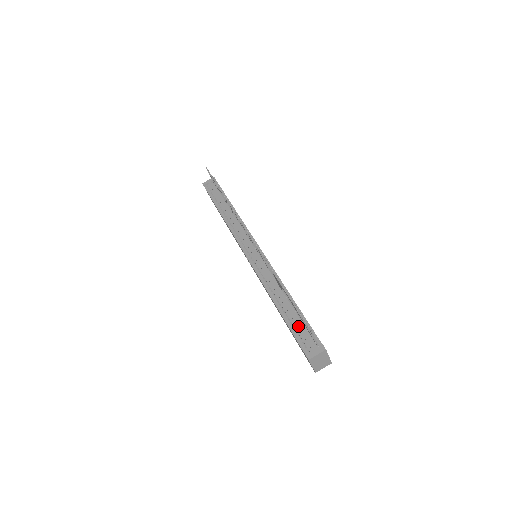
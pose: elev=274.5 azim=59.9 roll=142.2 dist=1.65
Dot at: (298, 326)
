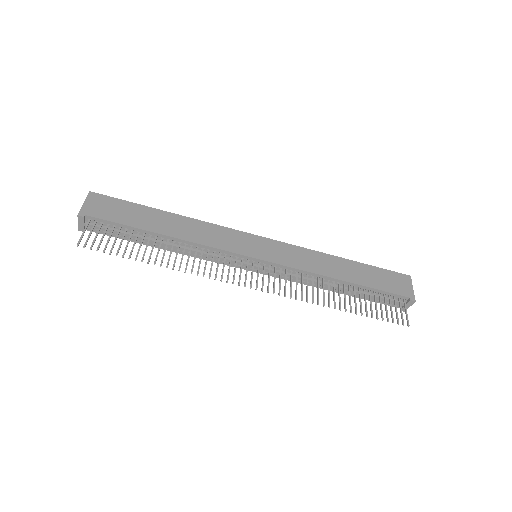
Dot at: occluded
